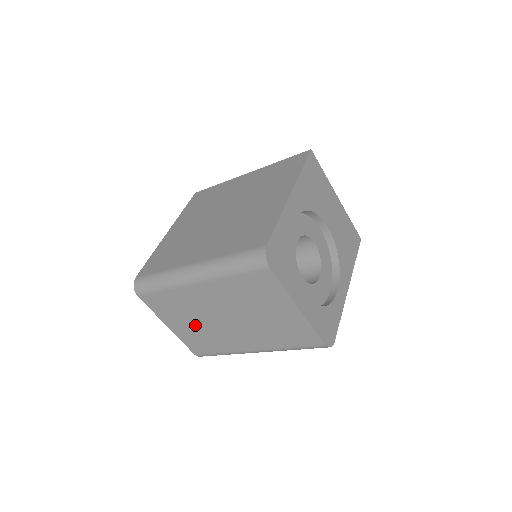
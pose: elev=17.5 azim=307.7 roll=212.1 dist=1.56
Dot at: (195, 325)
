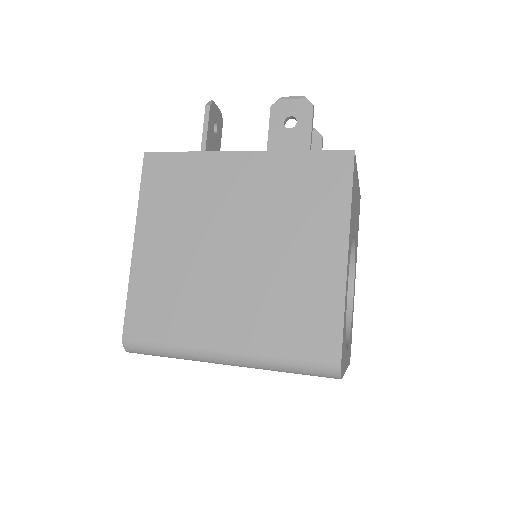
Dot at: occluded
